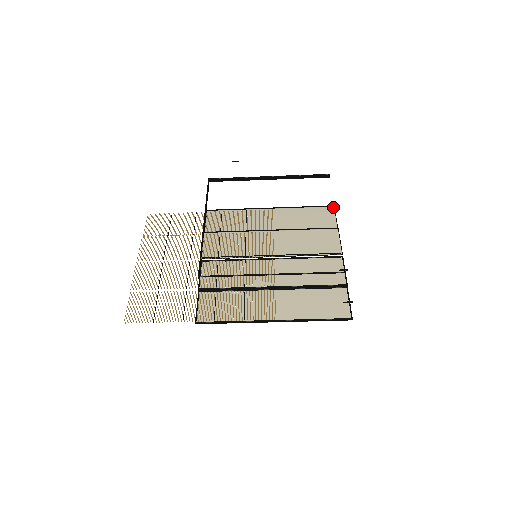
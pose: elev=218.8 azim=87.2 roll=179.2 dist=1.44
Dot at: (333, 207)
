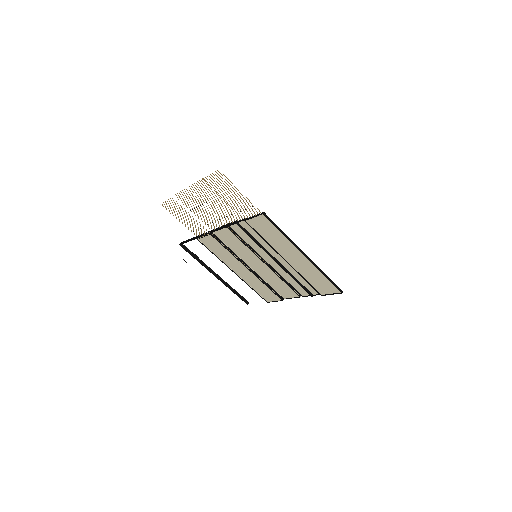
Dot at: (267, 301)
